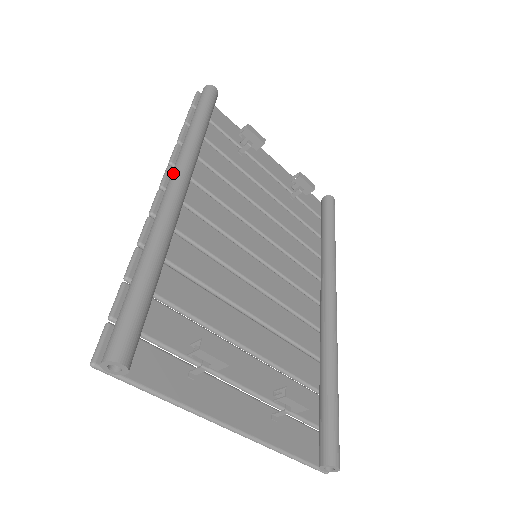
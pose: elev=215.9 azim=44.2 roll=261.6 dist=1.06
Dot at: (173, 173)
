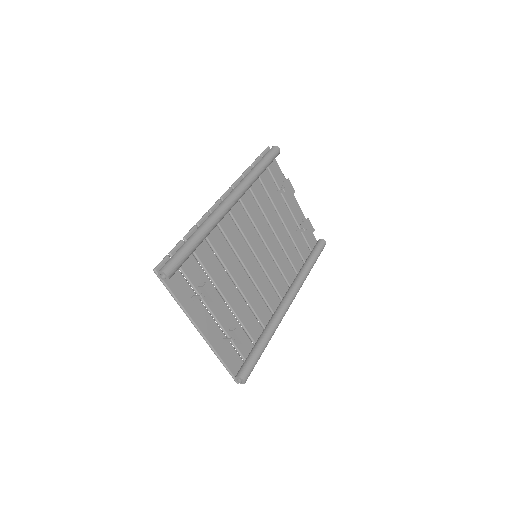
Dot at: (231, 194)
